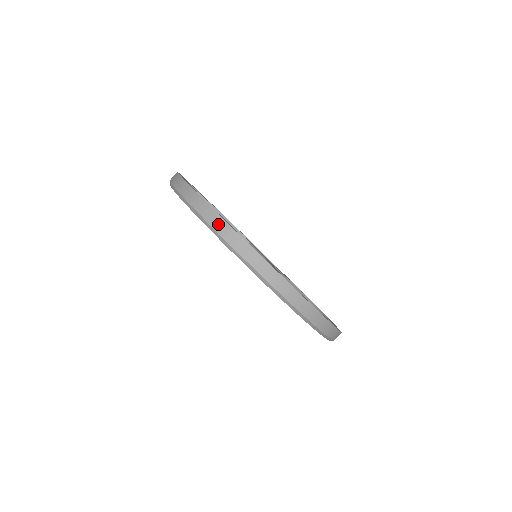
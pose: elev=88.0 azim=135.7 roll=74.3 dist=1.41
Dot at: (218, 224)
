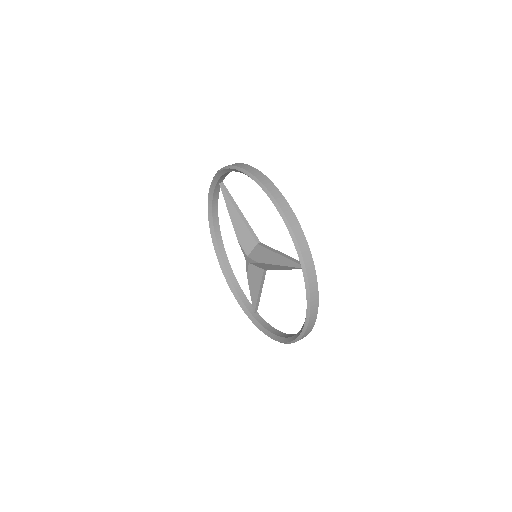
Dot at: (285, 206)
